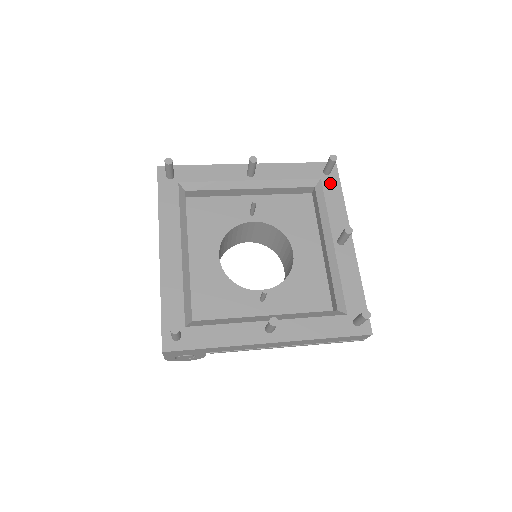
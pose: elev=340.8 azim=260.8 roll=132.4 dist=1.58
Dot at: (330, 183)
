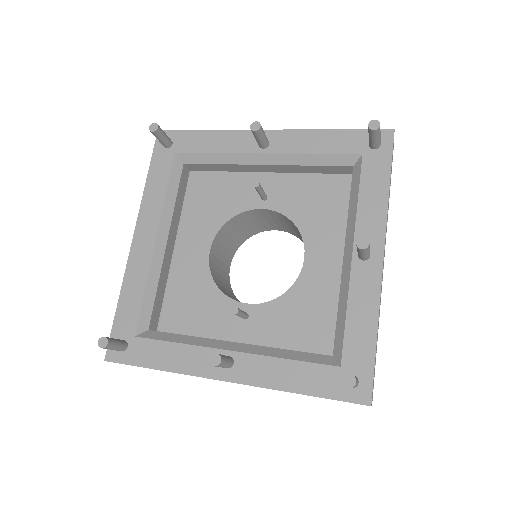
Dot at: (374, 162)
